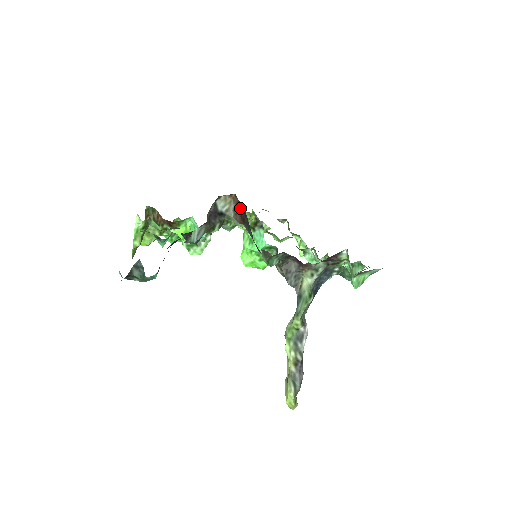
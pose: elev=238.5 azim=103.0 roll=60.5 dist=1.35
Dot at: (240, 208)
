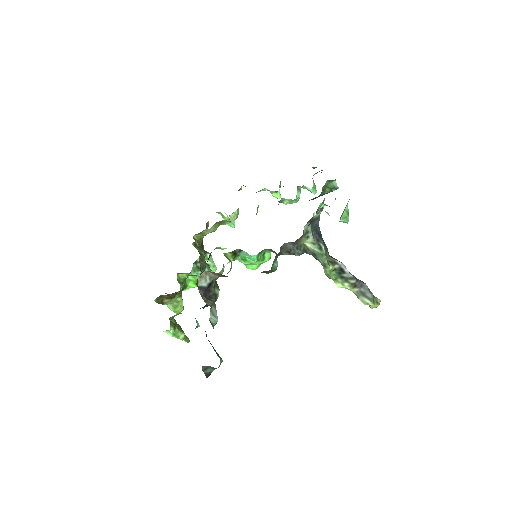
Dot at: occluded
